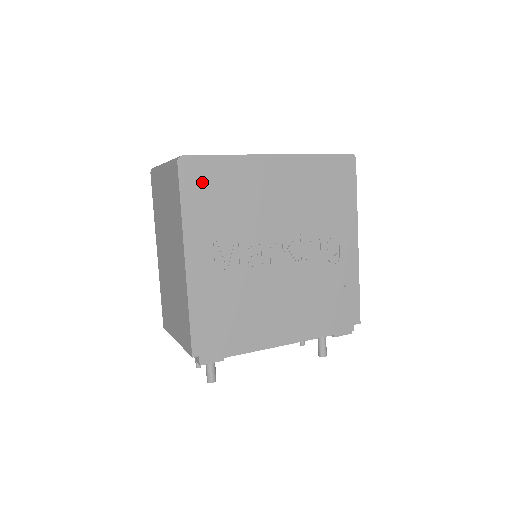
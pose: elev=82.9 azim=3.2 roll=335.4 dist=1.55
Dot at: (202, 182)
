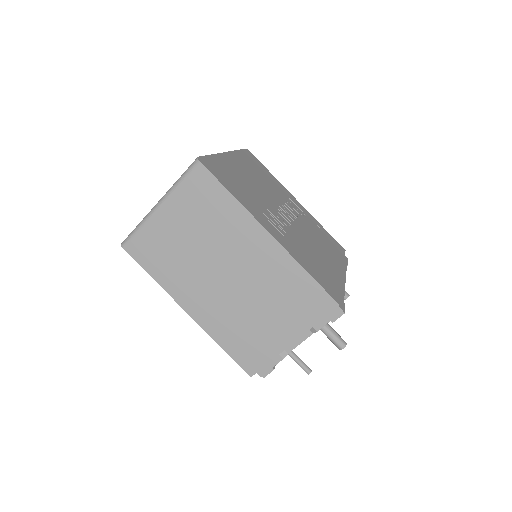
Dot at: (222, 175)
